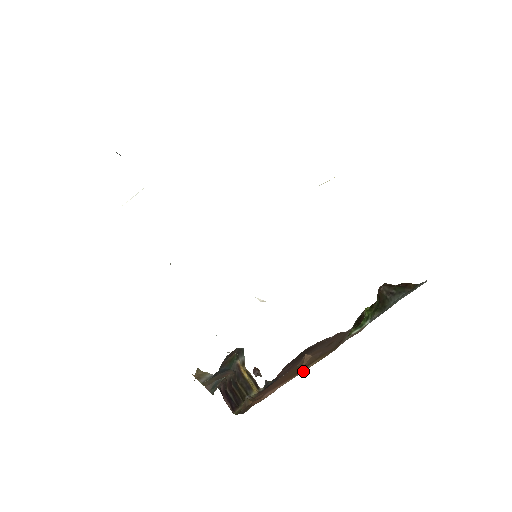
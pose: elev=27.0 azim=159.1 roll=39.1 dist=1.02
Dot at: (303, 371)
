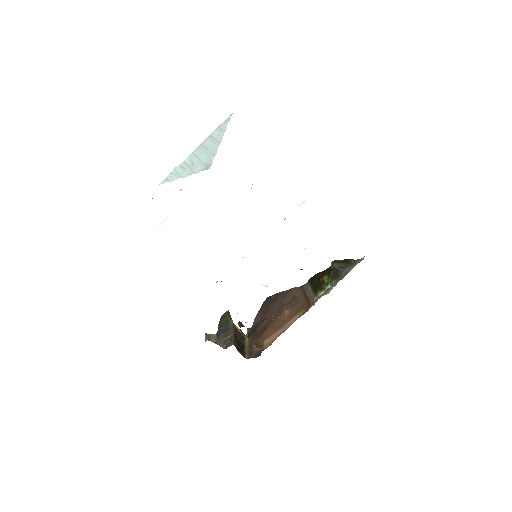
Dot at: (292, 323)
